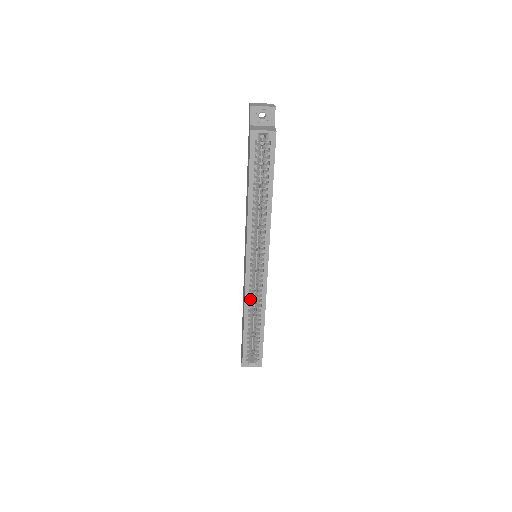
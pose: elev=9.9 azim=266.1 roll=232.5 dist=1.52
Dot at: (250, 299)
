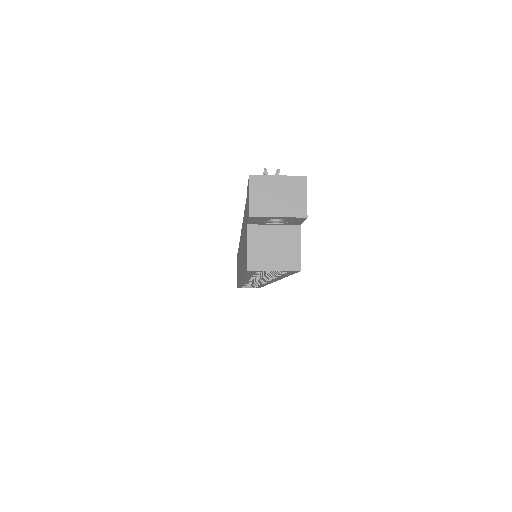
Dot at: occluded
